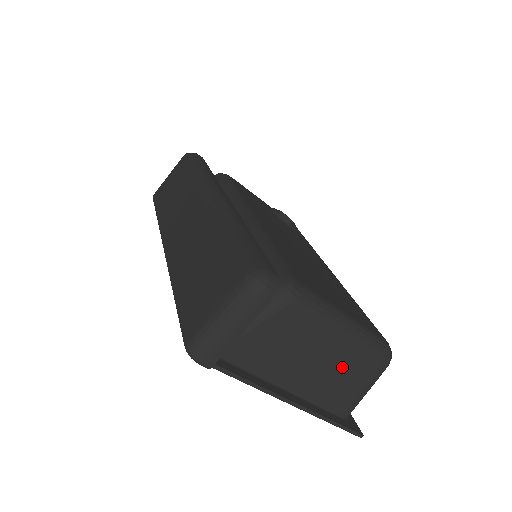
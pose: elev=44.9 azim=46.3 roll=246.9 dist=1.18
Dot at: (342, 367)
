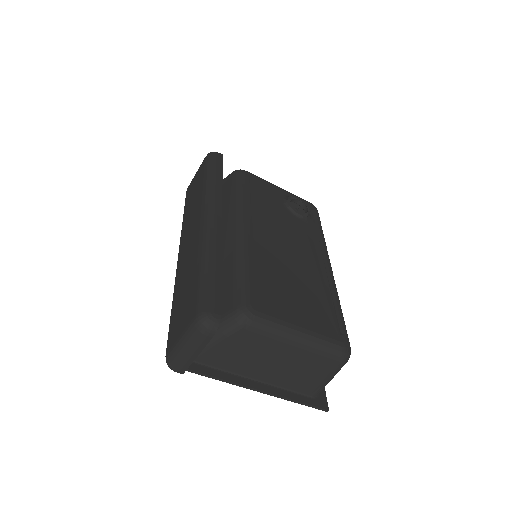
Dot at: (301, 365)
